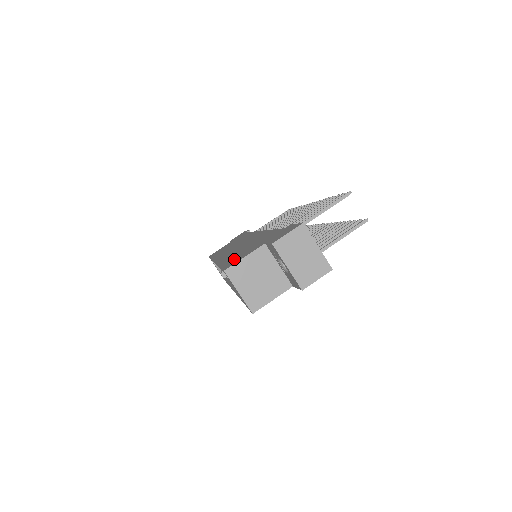
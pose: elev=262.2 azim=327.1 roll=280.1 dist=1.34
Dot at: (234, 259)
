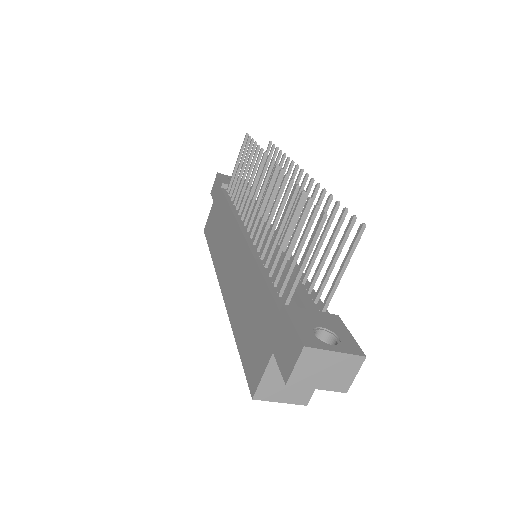
Dot at: (249, 355)
